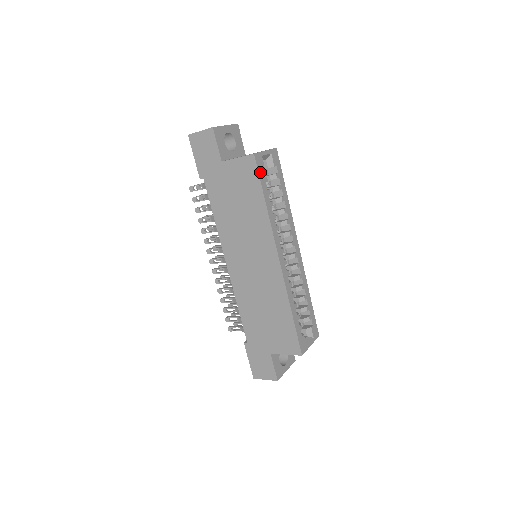
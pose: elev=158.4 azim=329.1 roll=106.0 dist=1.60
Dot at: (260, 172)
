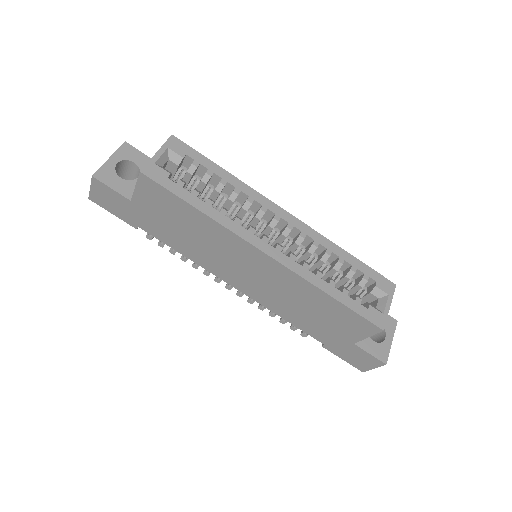
Dot at: (165, 183)
